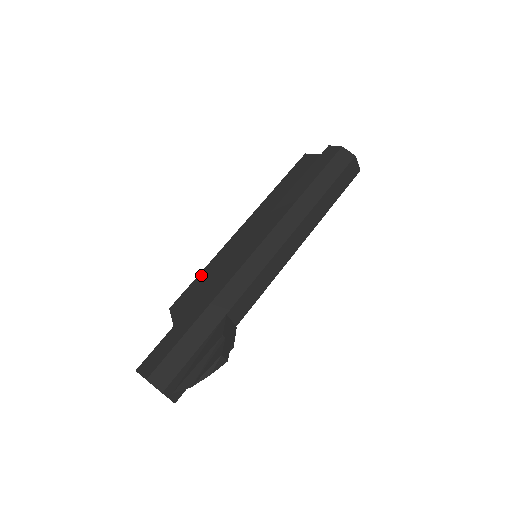
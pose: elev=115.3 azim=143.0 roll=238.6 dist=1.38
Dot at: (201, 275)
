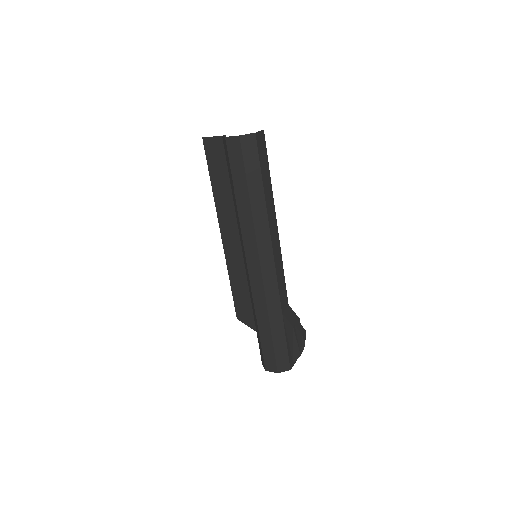
Dot at: (233, 289)
